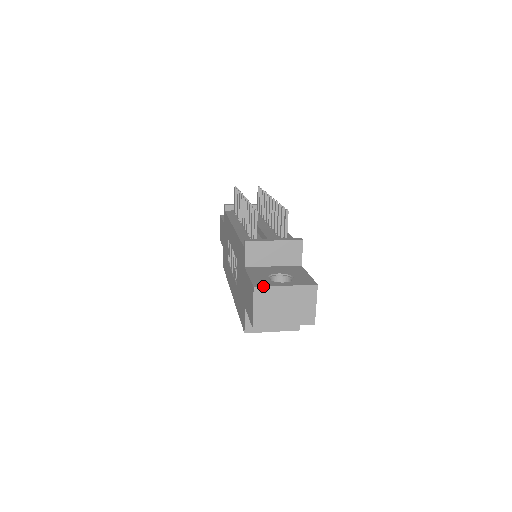
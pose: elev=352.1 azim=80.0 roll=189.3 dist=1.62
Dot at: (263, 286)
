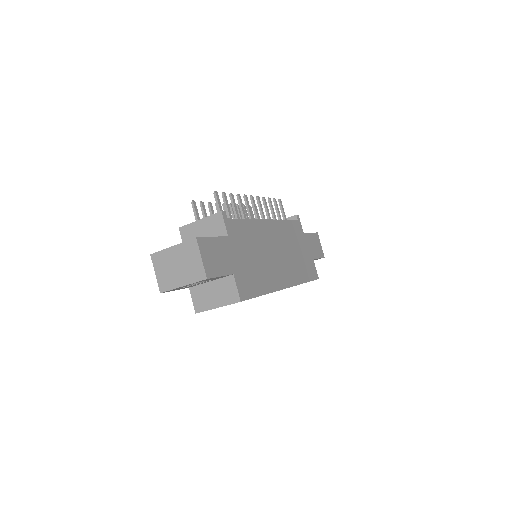
Dot at: (157, 252)
